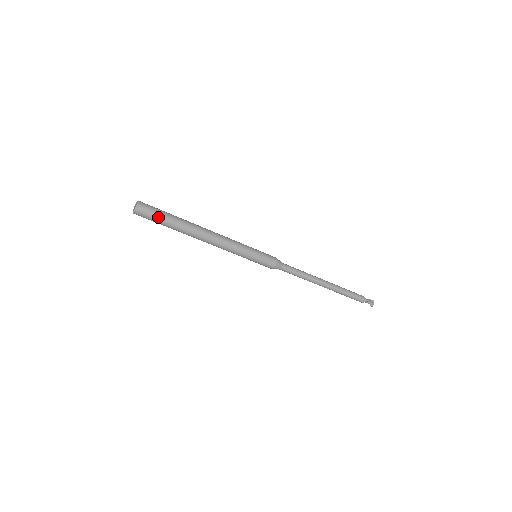
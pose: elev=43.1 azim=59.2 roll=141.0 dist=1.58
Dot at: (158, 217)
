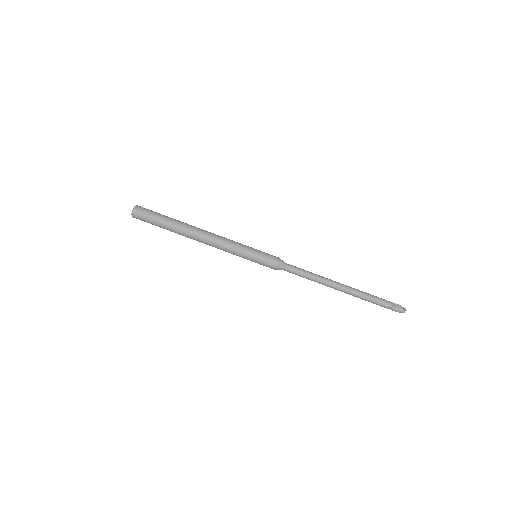
Dot at: (157, 213)
